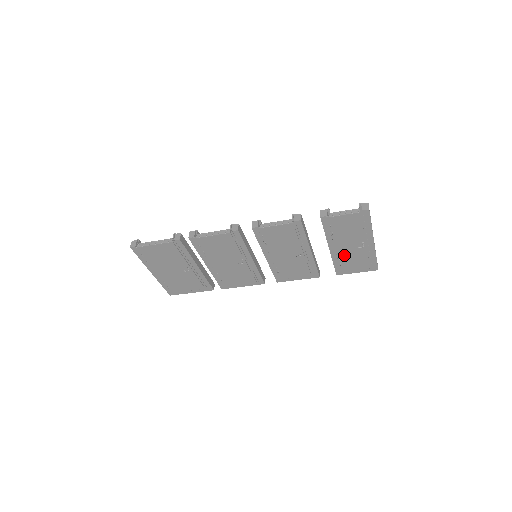
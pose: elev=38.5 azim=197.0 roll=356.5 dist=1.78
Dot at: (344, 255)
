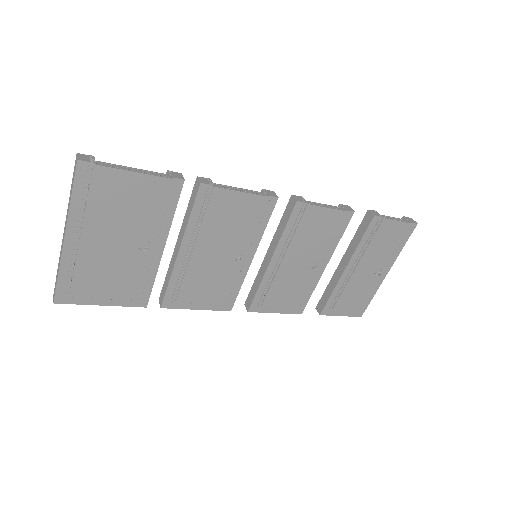
Dot at: (352, 283)
